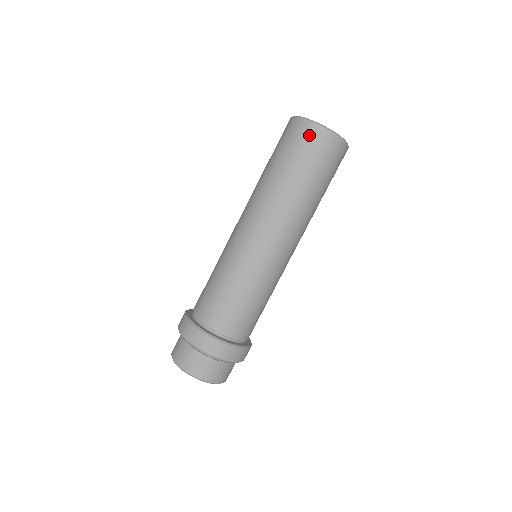
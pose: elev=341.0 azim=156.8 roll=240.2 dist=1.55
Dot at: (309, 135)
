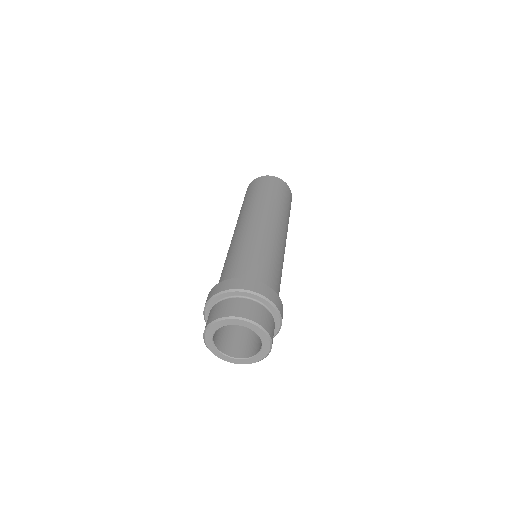
Dot at: (275, 181)
